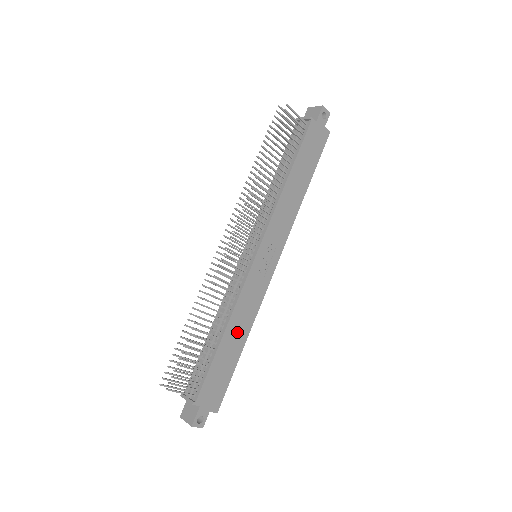
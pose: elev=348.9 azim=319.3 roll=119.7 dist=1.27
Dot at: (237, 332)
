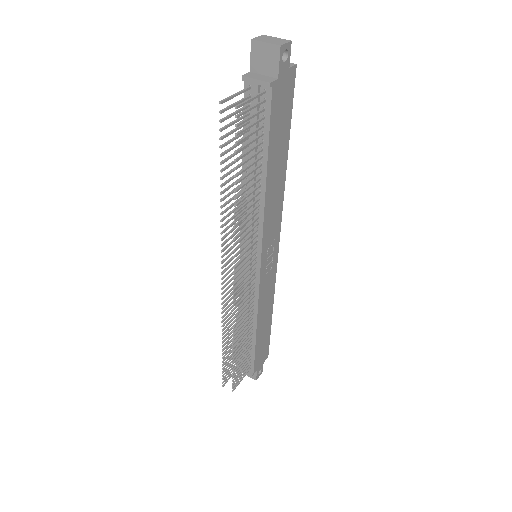
Dot at: (265, 317)
